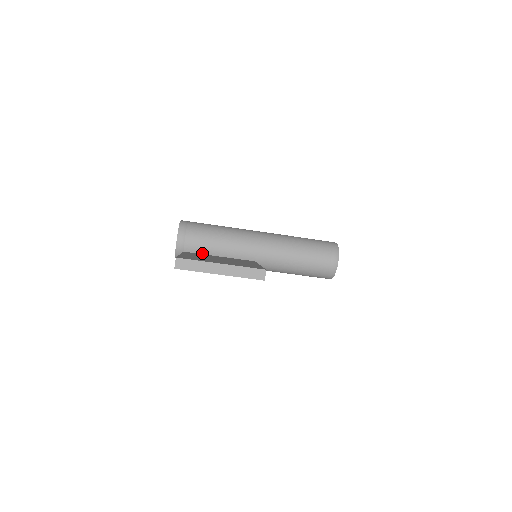
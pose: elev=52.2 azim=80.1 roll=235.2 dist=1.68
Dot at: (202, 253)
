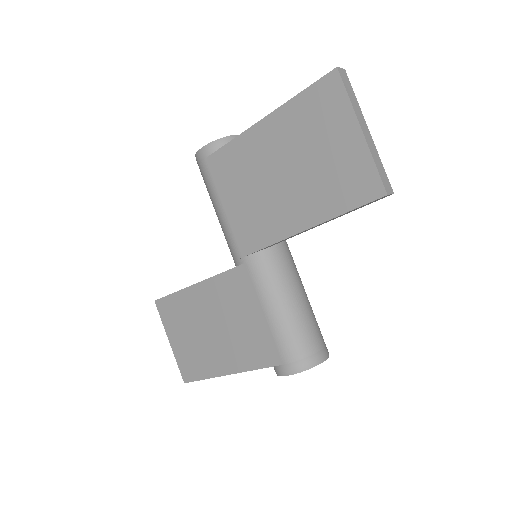
Dot at: occluded
